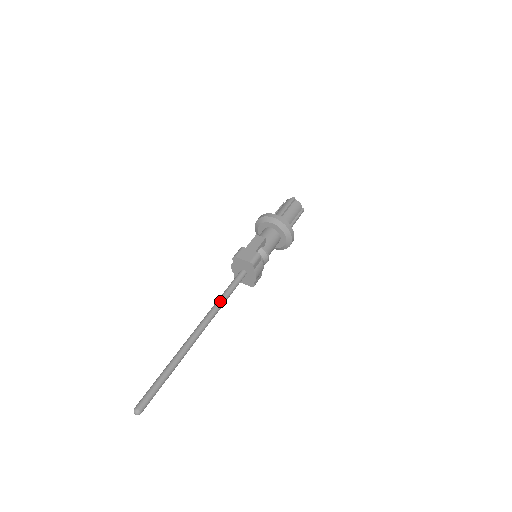
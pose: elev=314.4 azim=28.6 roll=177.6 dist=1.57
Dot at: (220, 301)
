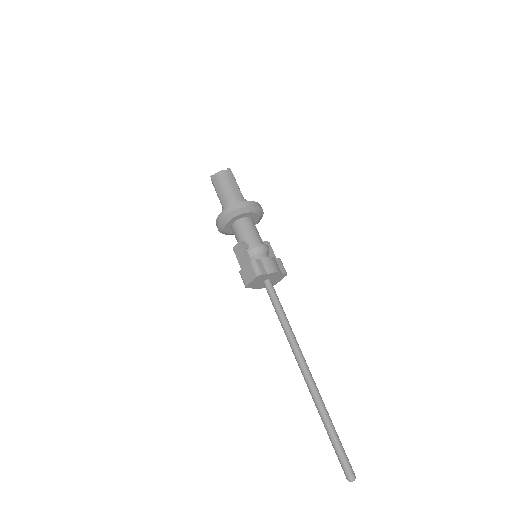
Dot at: (284, 328)
